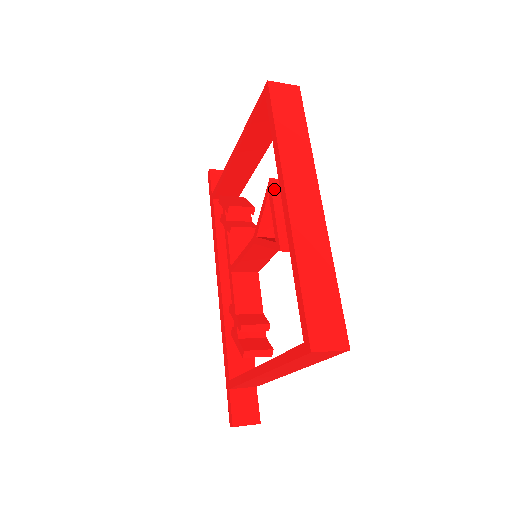
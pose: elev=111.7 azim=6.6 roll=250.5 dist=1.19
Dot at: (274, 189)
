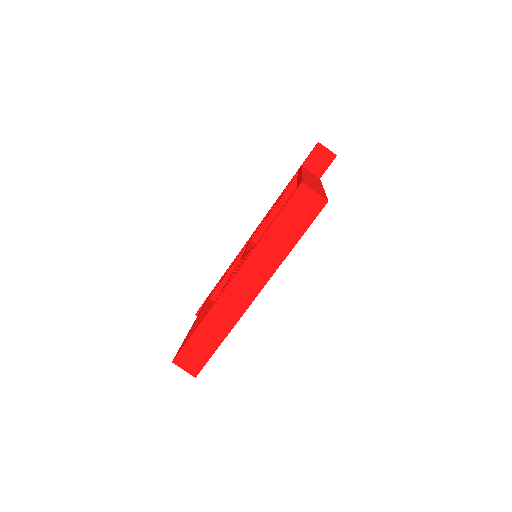
Dot at: occluded
